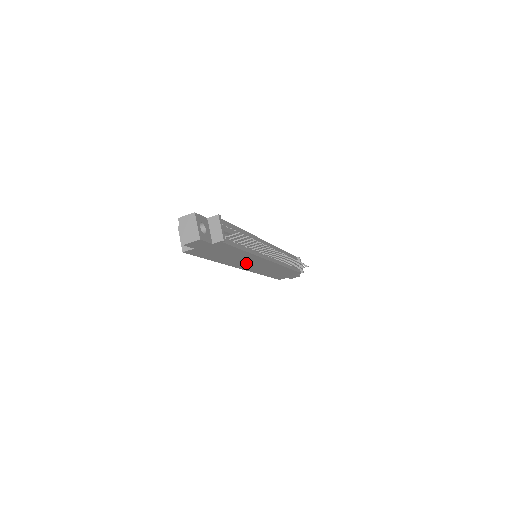
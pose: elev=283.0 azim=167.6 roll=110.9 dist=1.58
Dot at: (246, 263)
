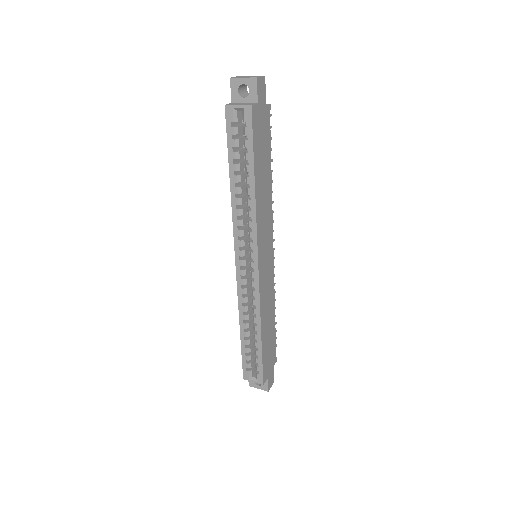
Dot at: (263, 234)
